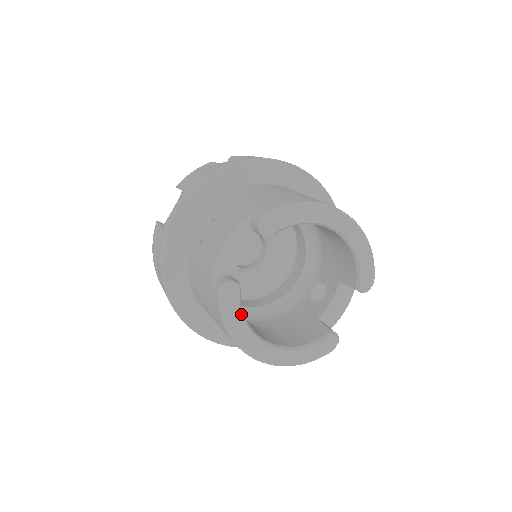
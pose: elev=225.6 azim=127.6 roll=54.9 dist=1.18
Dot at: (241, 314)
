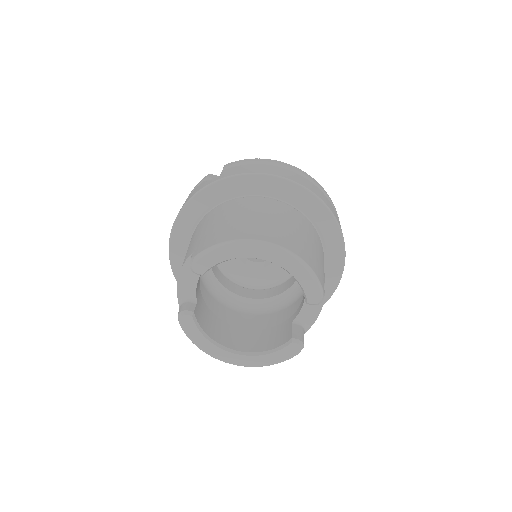
Dot at: (200, 333)
